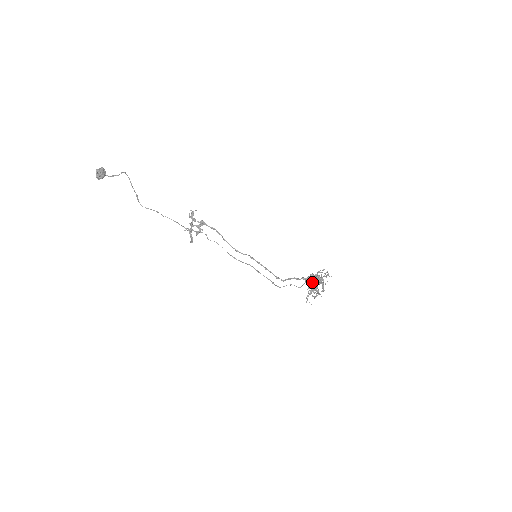
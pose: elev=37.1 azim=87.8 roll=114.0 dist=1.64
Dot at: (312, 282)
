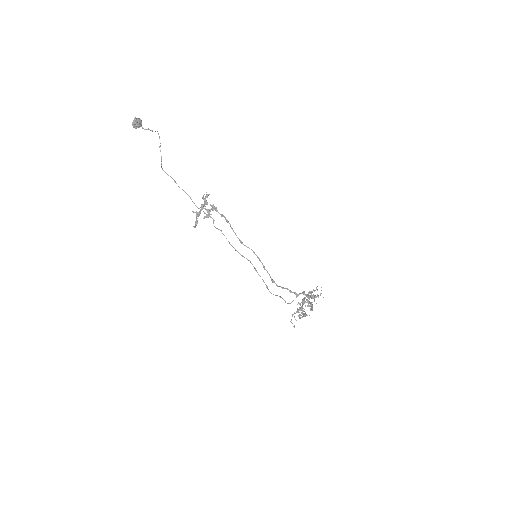
Dot at: (302, 300)
